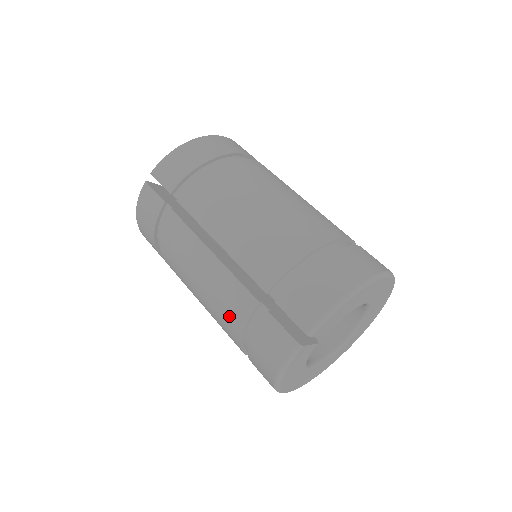
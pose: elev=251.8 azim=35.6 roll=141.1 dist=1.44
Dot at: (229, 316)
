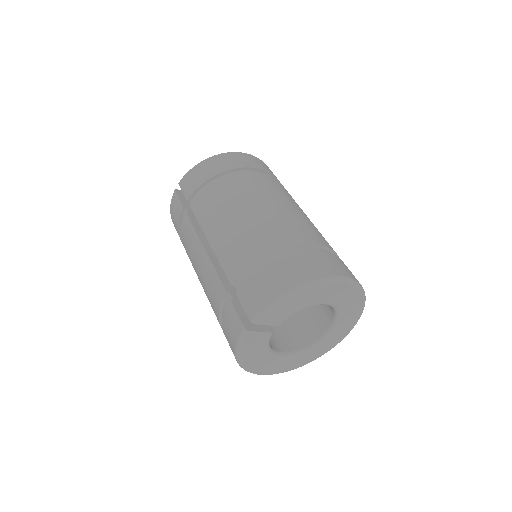
Dot at: (212, 302)
